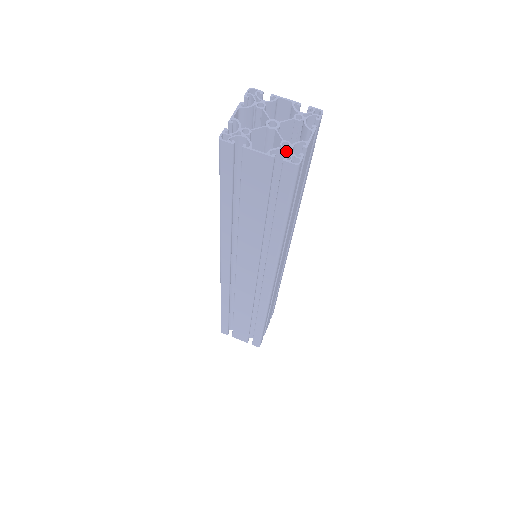
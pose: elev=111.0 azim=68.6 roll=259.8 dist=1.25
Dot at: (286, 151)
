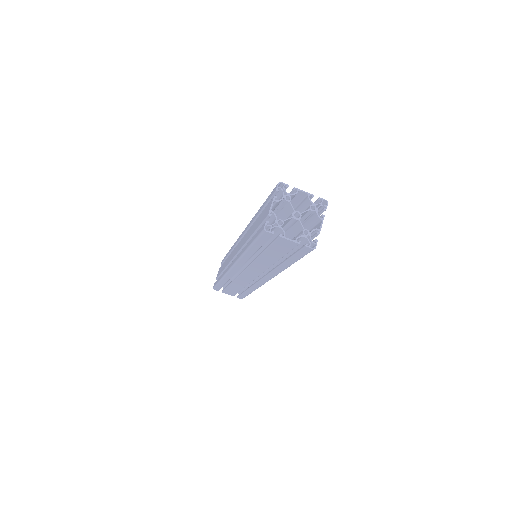
Dot at: (307, 238)
